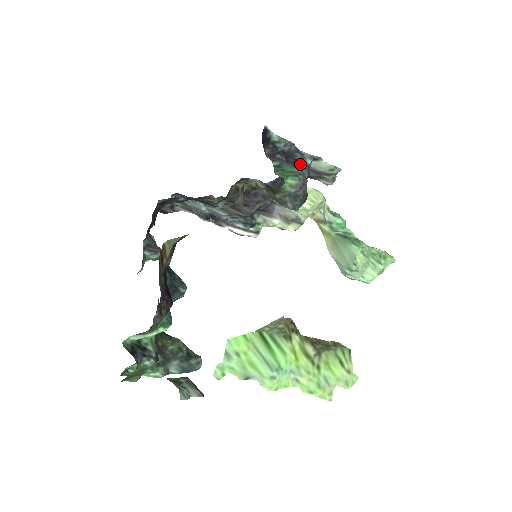
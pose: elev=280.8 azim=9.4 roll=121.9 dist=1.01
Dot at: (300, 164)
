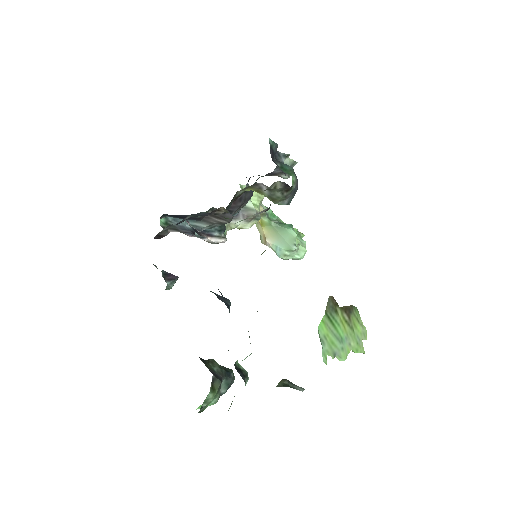
Dot at: occluded
